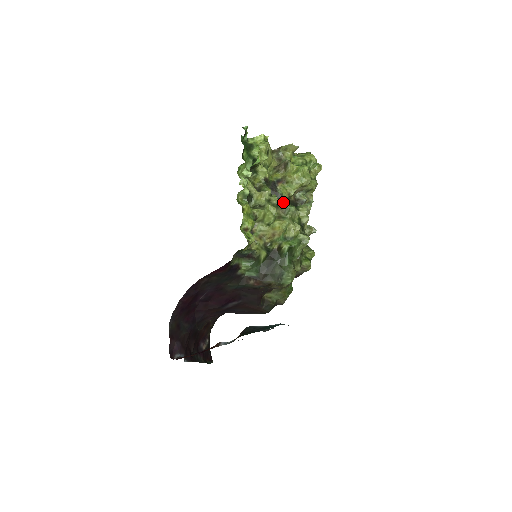
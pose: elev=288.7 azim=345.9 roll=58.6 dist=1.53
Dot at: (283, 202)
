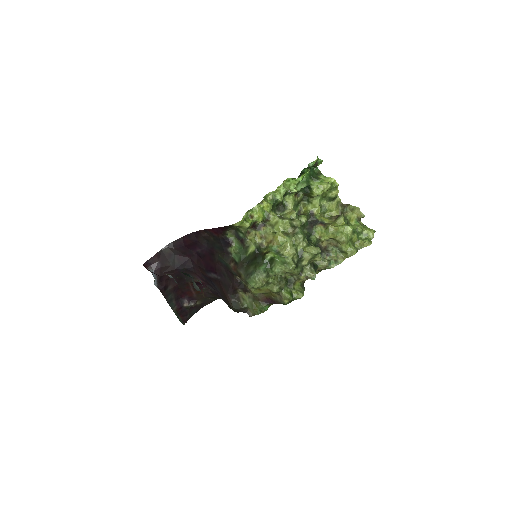
Dot at: (301, 229)
